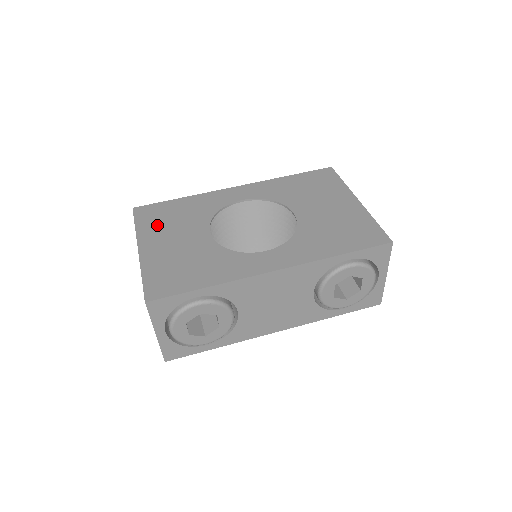
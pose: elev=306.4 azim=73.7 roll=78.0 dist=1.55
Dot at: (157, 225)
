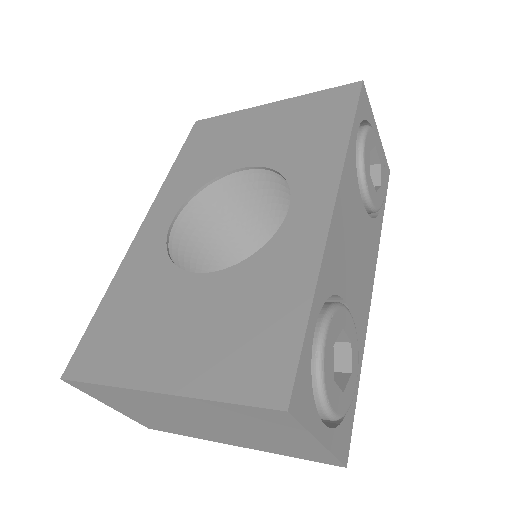
Dot at: (127, 348)
